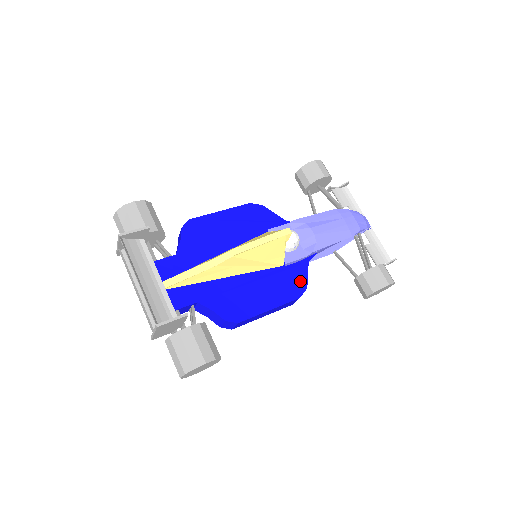
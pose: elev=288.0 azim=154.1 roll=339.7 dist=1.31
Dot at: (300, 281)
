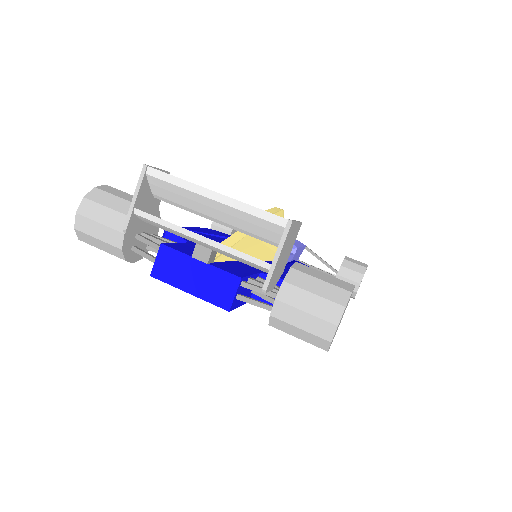
Dot at: occluded
